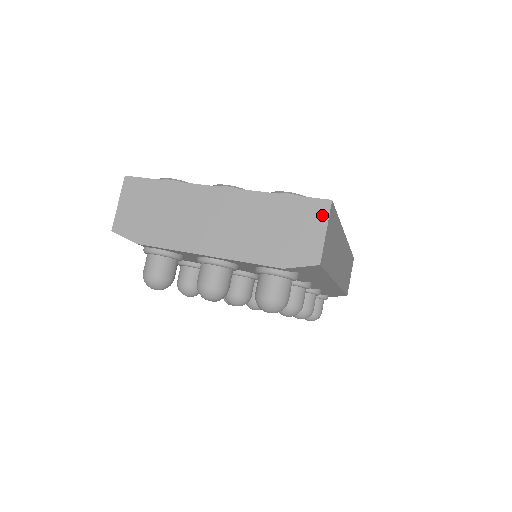
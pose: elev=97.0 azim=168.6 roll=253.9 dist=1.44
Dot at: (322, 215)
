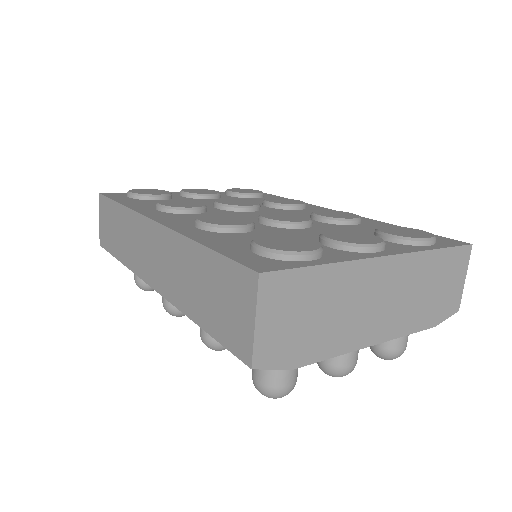
Dot at: (465, 262)
